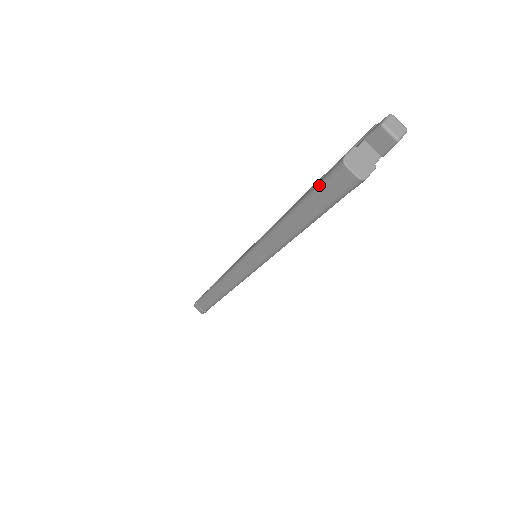
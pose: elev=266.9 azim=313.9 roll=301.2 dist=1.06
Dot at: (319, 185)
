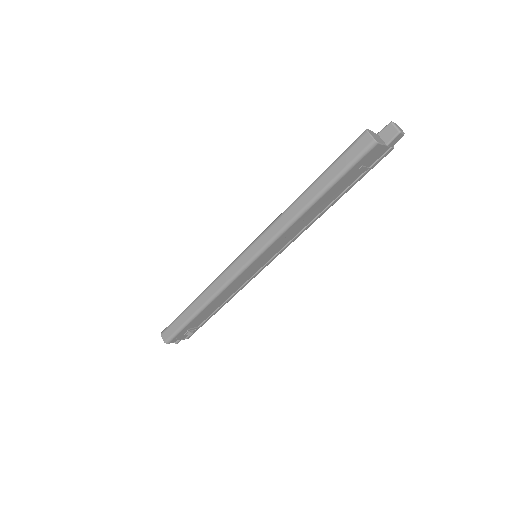
Dot at: (343, 152)
